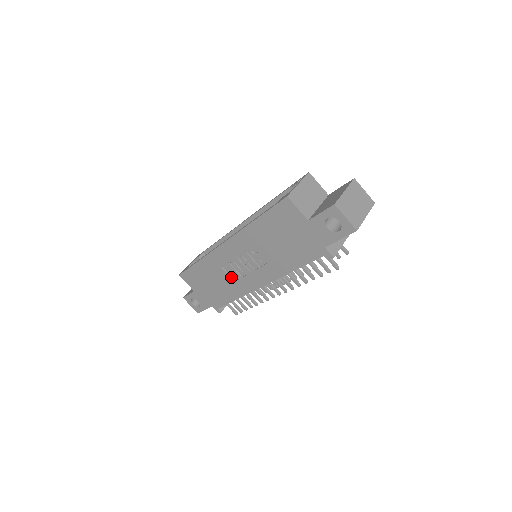
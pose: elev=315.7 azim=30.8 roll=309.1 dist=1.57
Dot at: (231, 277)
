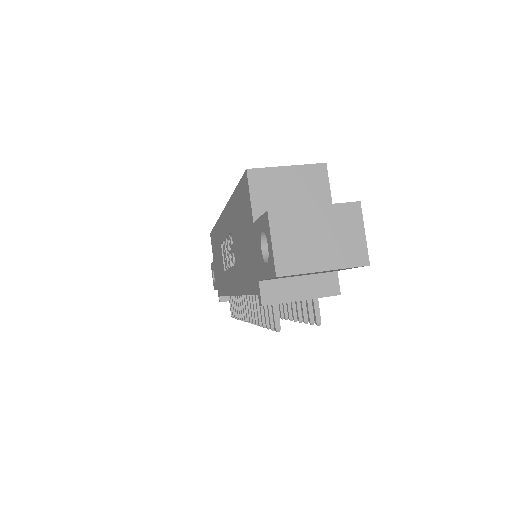
Dot at: (224, 263)
